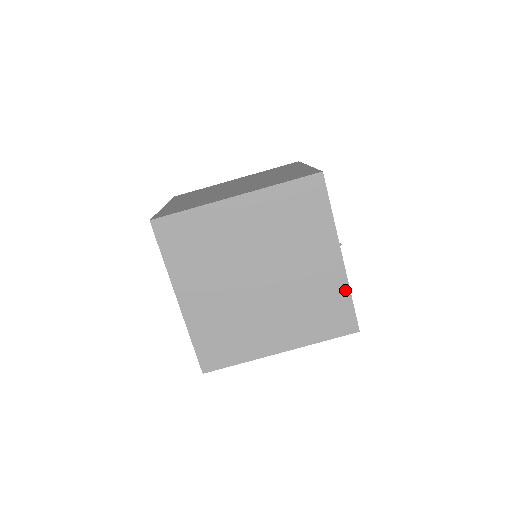
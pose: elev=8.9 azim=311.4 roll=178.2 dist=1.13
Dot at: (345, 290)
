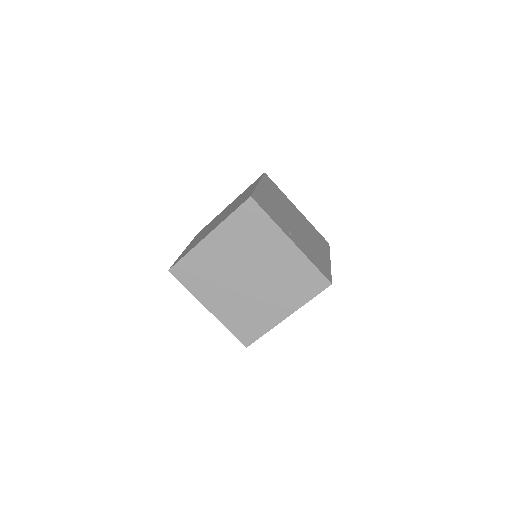
Dot at: (307, 262)
